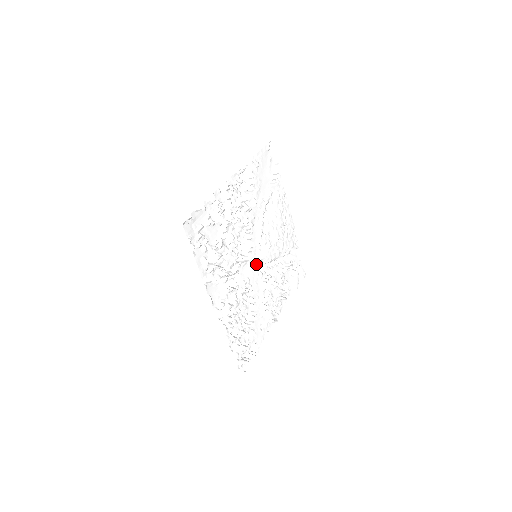
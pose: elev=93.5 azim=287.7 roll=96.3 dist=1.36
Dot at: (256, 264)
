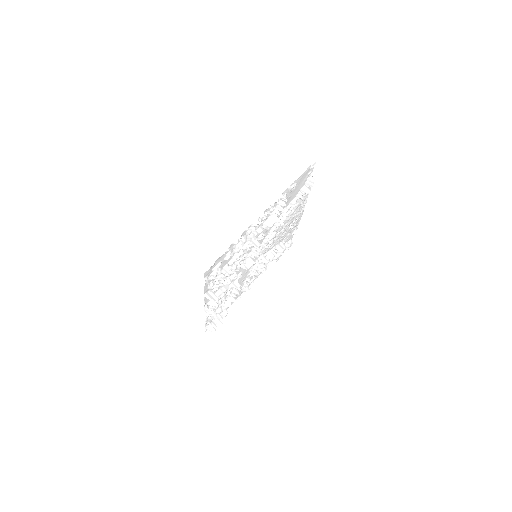
Dot at: occluded
